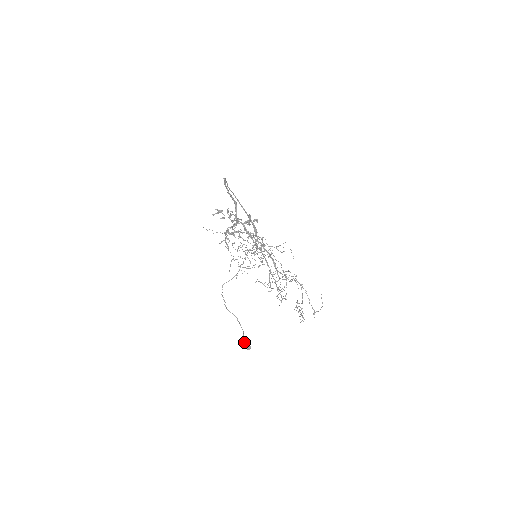
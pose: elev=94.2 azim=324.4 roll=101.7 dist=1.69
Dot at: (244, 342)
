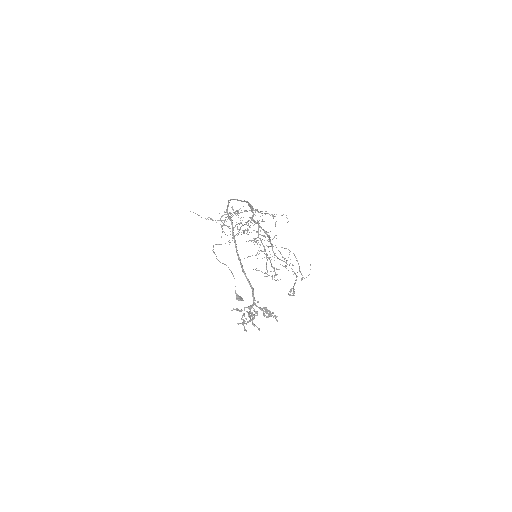
Dot at: (237, 294)
